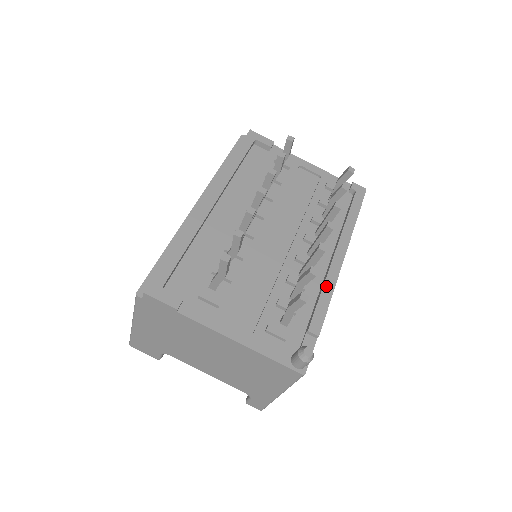
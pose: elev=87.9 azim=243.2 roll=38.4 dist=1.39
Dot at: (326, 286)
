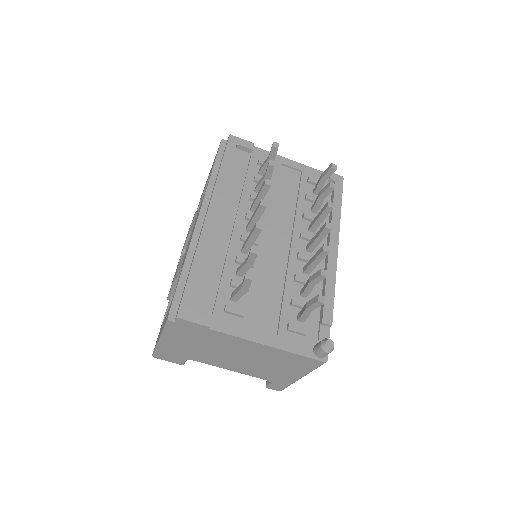
Dot at: (328, 278)
